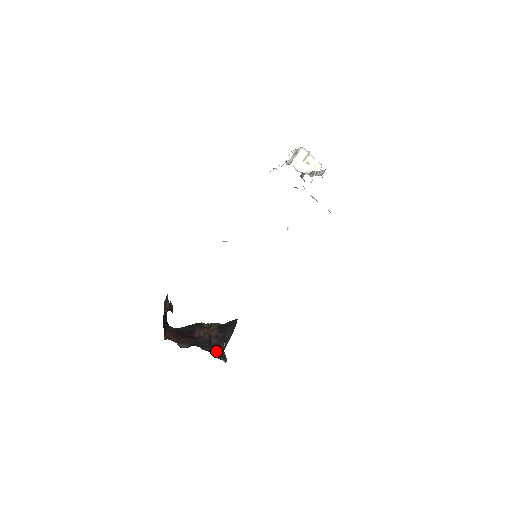
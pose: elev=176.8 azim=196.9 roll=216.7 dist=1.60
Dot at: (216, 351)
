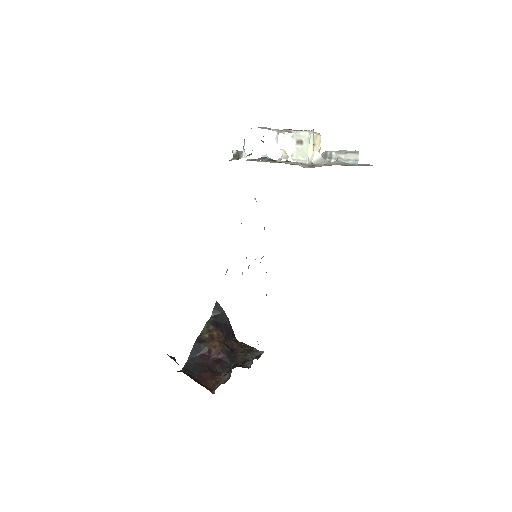
Dot at: (244, 352)
